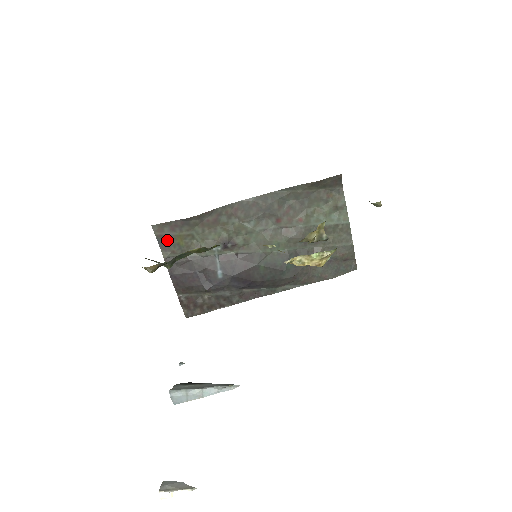
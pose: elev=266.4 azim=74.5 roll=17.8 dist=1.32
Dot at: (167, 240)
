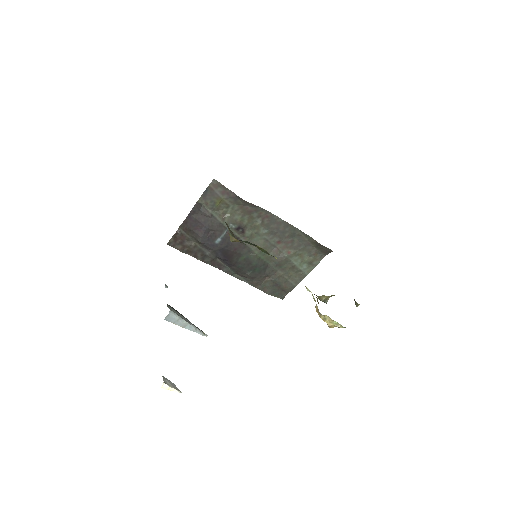
Dot at: (212, 194)
